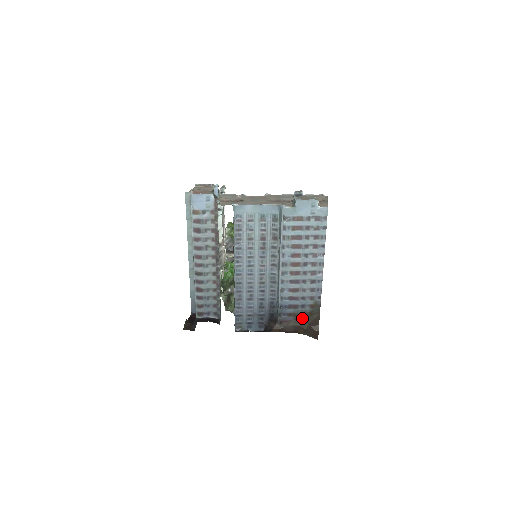
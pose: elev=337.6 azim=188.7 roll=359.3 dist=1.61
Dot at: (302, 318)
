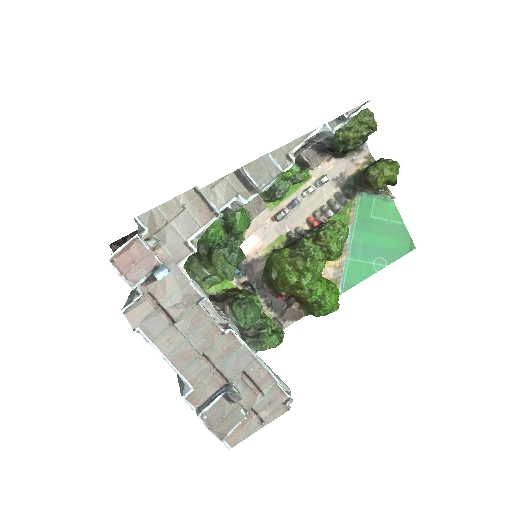
Dot at: occluded
